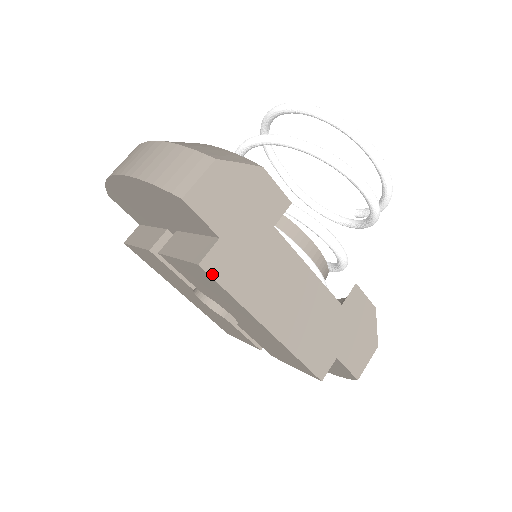
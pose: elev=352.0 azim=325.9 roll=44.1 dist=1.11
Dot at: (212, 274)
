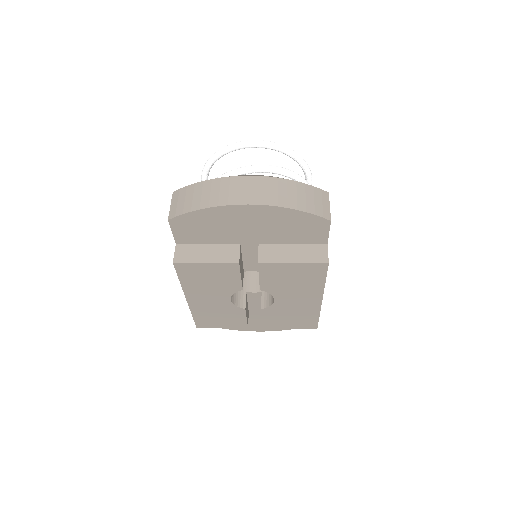
Dot at: (327, 268)
